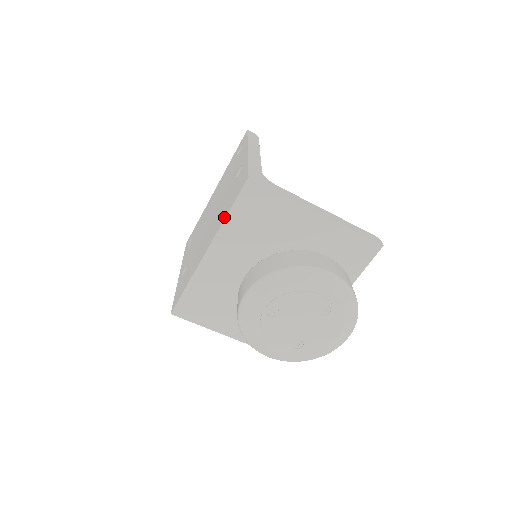
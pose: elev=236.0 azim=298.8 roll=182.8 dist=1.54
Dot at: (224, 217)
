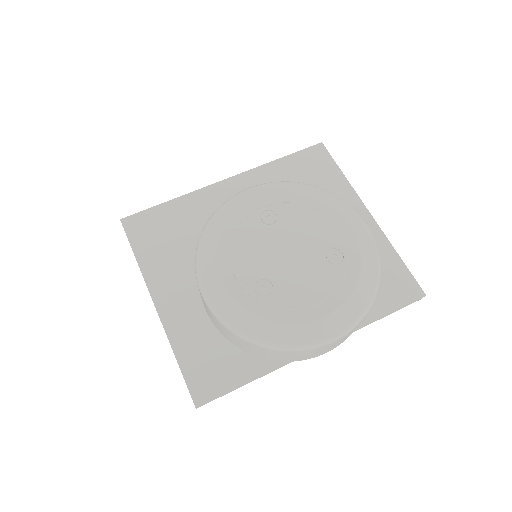
Dot at: (270, 164)
